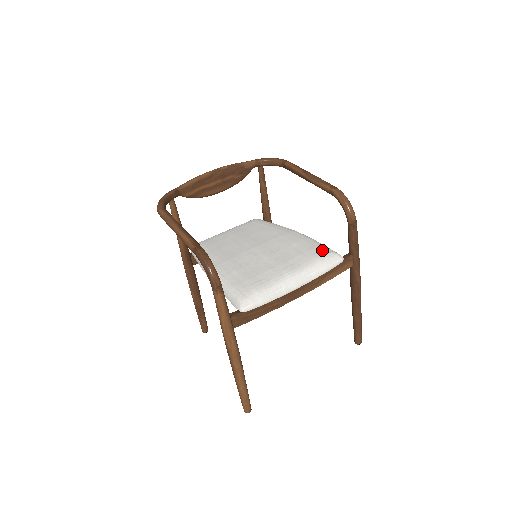
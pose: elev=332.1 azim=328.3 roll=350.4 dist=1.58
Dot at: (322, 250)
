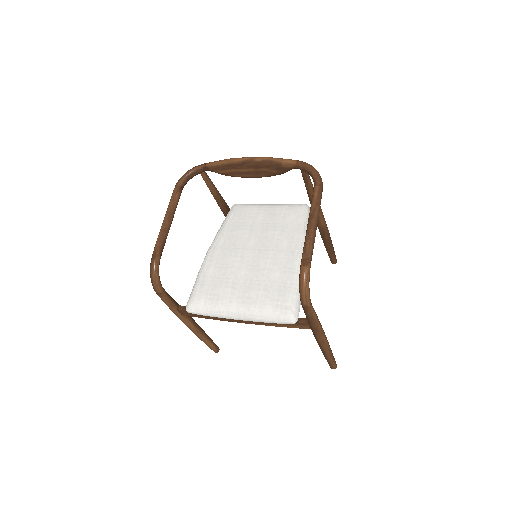
Dot at: (284, 301)
